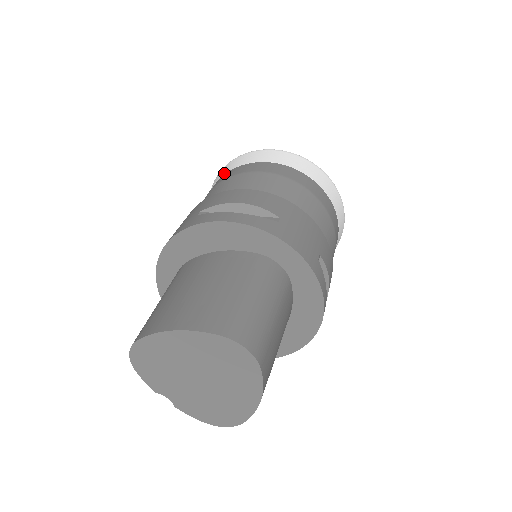
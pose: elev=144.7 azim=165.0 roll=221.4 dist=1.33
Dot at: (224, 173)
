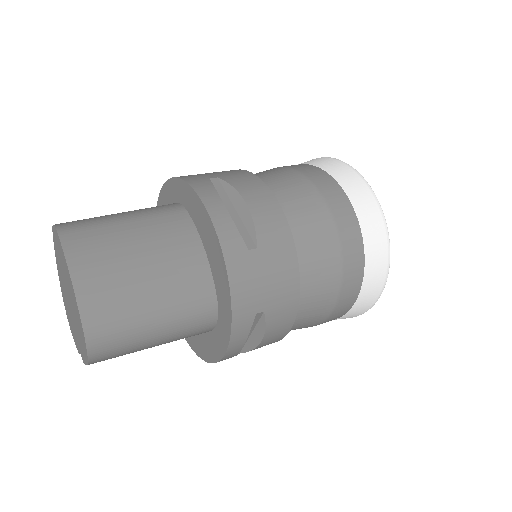
Dot at: occluded
